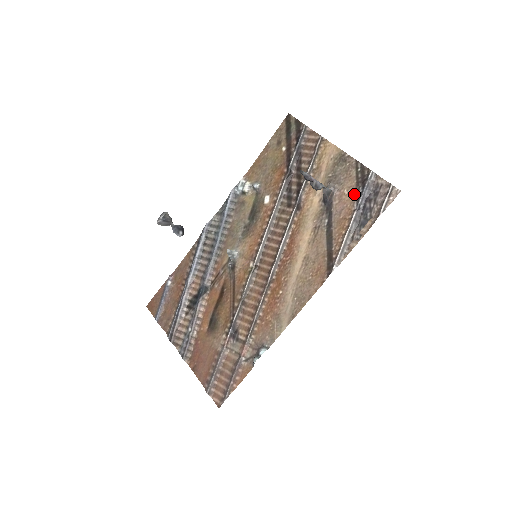
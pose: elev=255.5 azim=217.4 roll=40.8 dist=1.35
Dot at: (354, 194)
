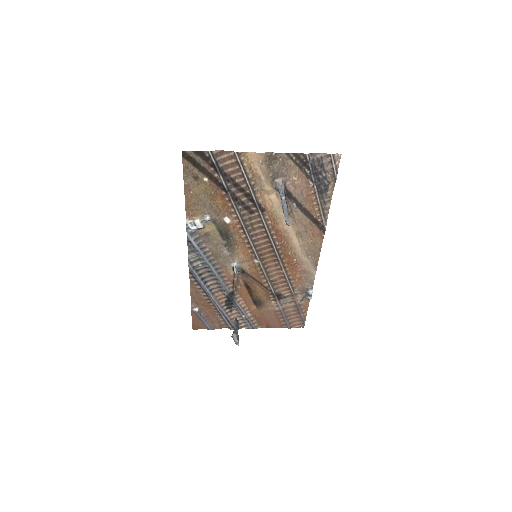
Dot at: (304, 176)
